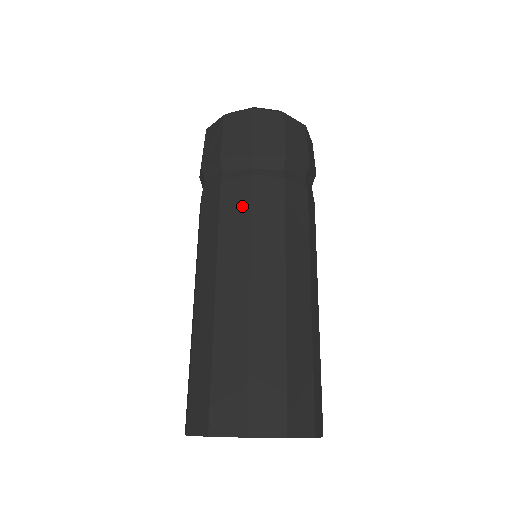
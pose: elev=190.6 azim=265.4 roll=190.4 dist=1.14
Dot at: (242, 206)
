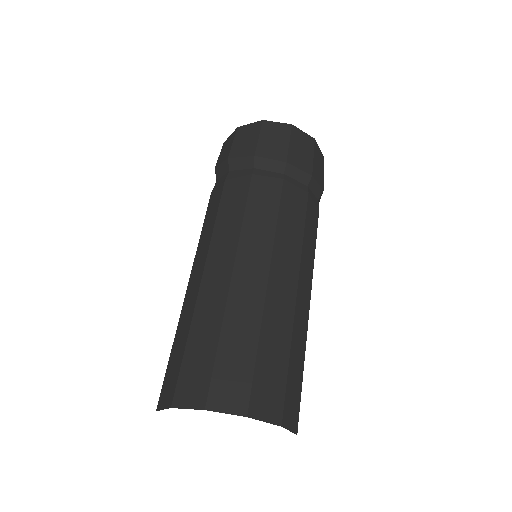
Dot at: (271, 203)
